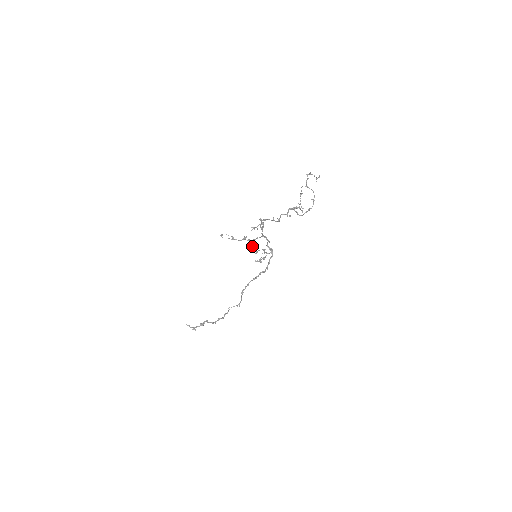
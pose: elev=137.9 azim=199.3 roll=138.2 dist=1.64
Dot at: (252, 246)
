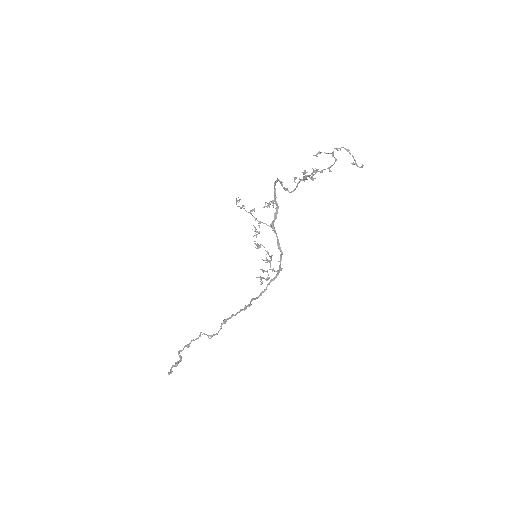
Dot at: (255, 231)
